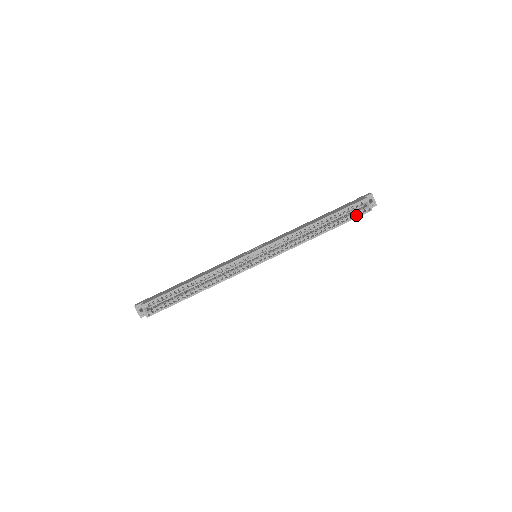
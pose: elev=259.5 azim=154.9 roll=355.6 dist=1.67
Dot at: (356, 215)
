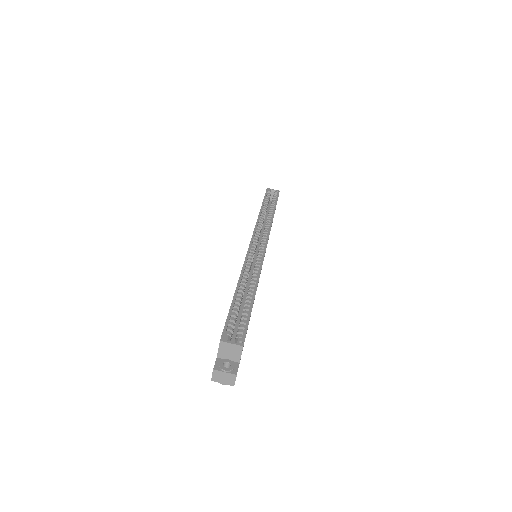
Dot at: occluded
